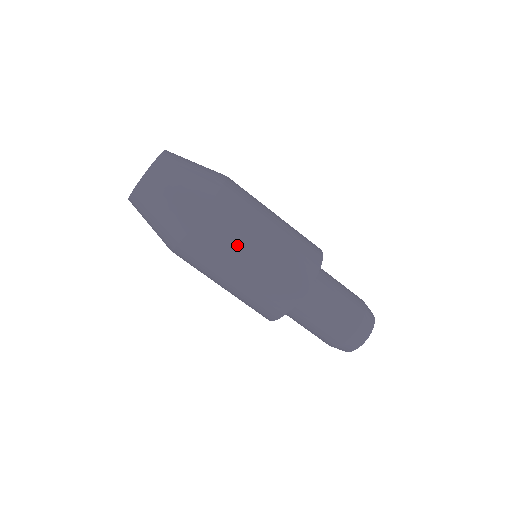
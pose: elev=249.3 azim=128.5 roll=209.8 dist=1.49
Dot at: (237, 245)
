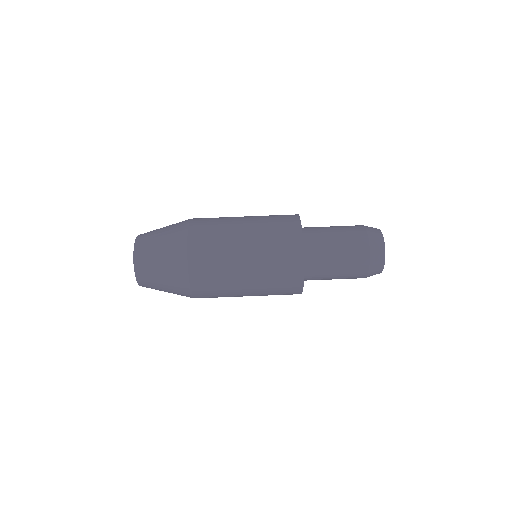
Dot at: (228, 272)
